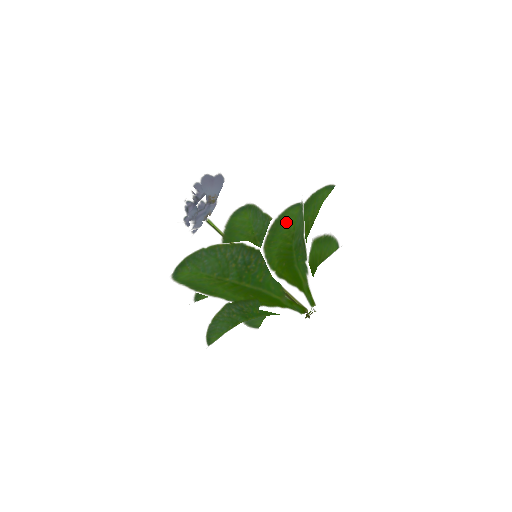
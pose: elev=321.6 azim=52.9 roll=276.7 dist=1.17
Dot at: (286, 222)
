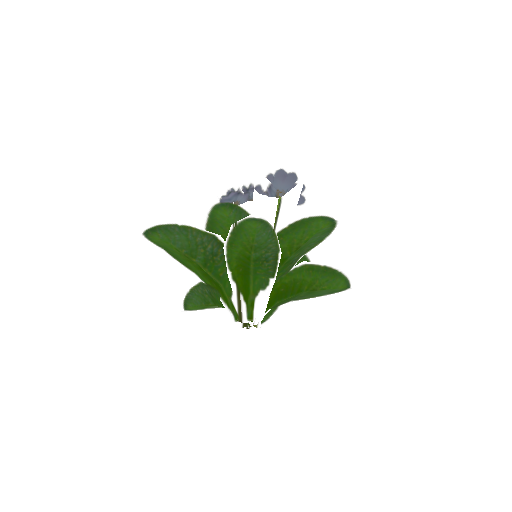
Dot at: (246, 232)
